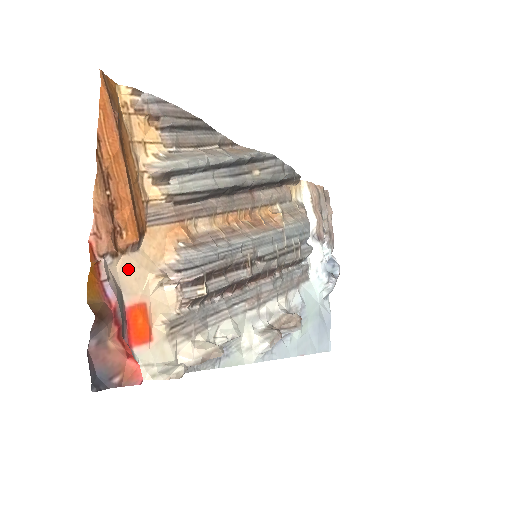
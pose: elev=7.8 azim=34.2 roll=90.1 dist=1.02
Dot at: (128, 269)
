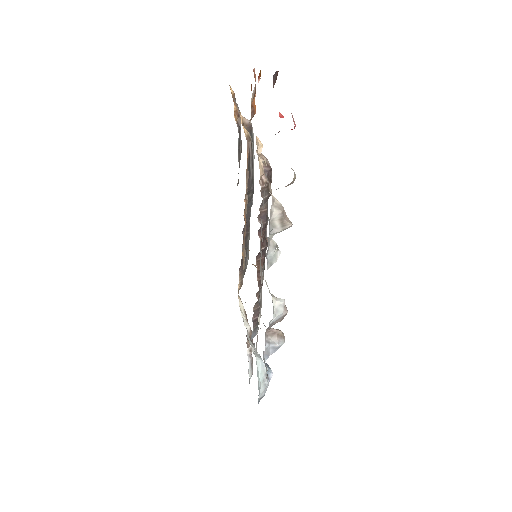
Dot at: occluded
